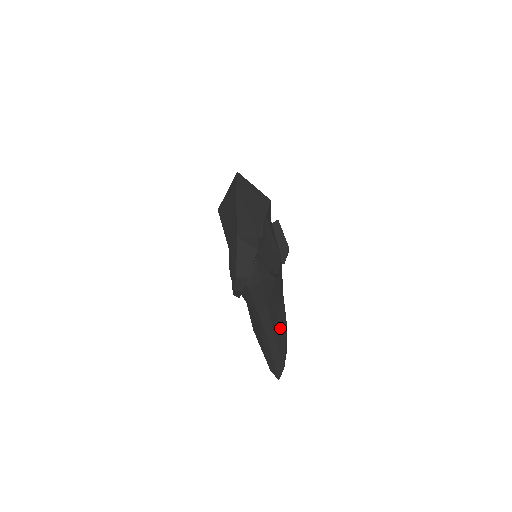
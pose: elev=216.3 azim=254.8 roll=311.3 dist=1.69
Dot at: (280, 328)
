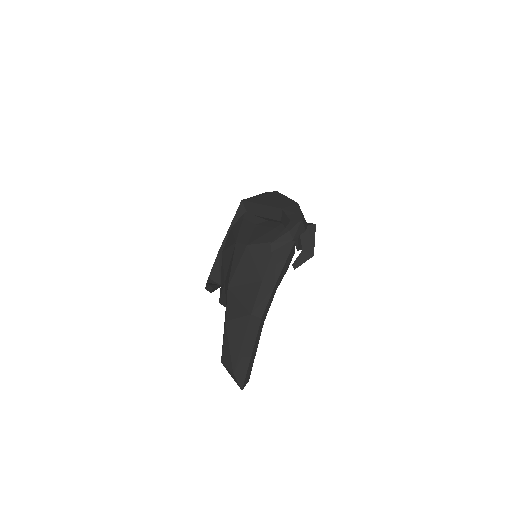
Dot at: occluded
